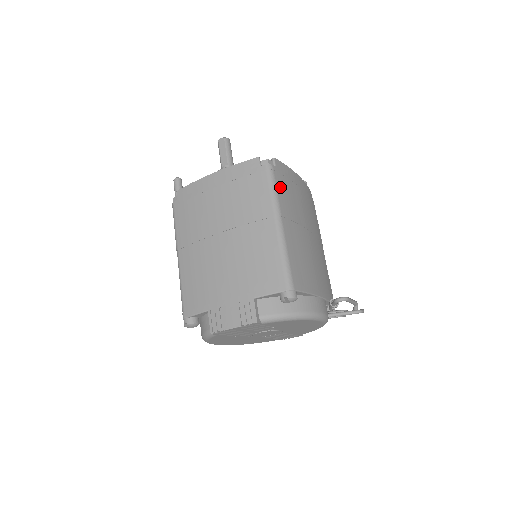
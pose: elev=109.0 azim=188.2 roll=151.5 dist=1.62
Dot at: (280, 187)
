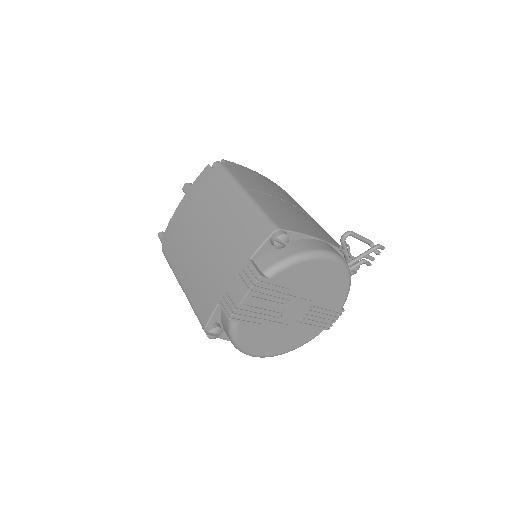
Dot at: (236, 174)
